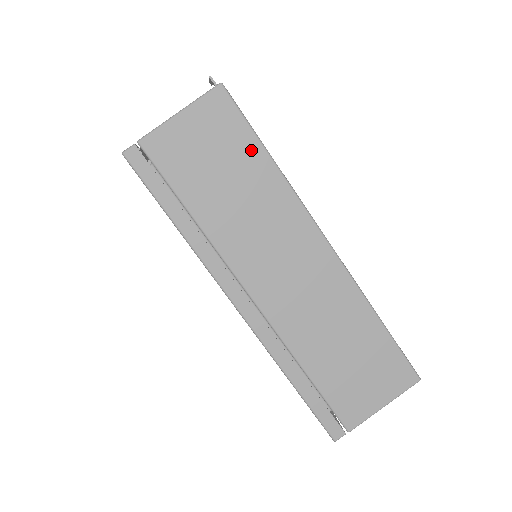
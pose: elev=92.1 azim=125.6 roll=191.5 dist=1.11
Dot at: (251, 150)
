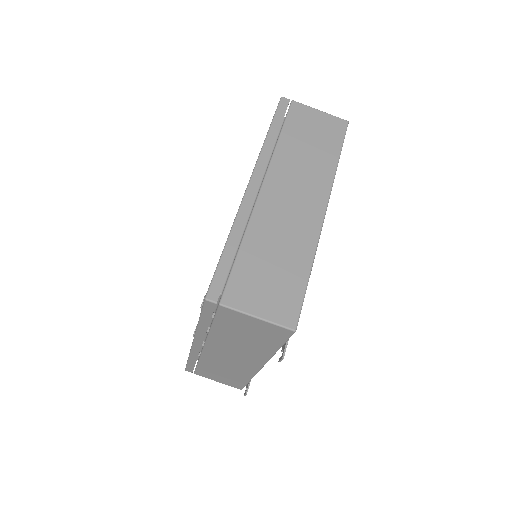
Dot at: (334, 148)
